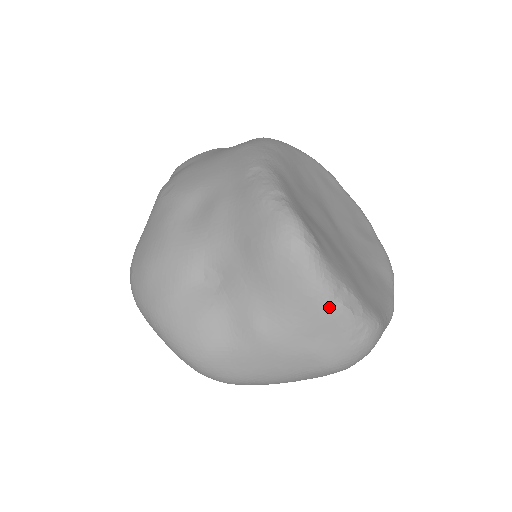
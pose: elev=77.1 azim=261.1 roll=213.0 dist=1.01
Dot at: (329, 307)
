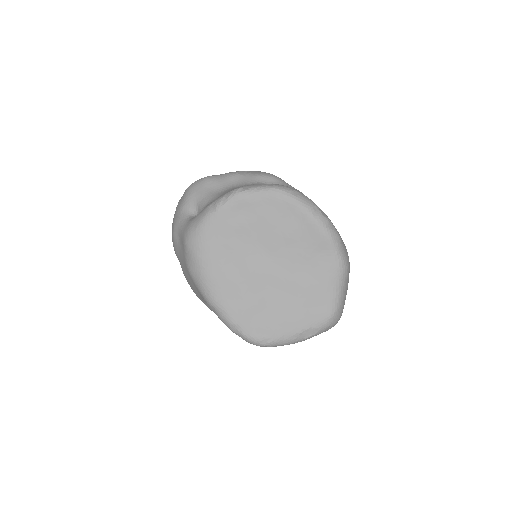
Dot at: occluded
